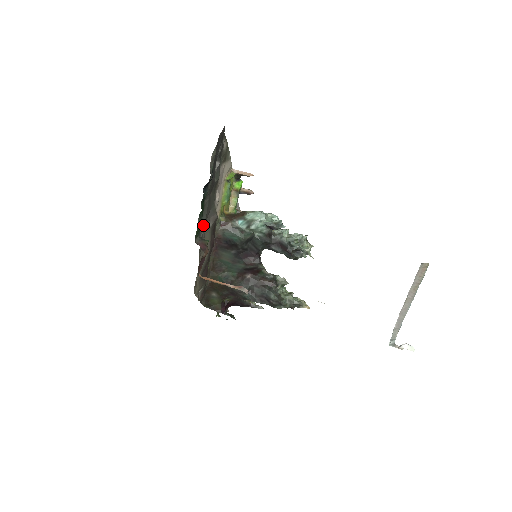
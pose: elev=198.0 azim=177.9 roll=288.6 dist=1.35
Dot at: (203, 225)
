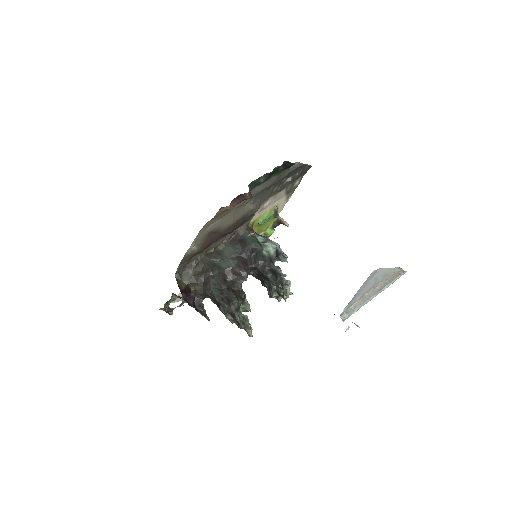
Dot at: (256, 191)
